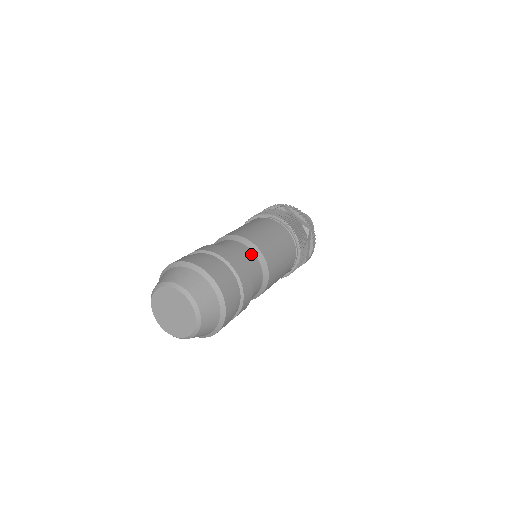
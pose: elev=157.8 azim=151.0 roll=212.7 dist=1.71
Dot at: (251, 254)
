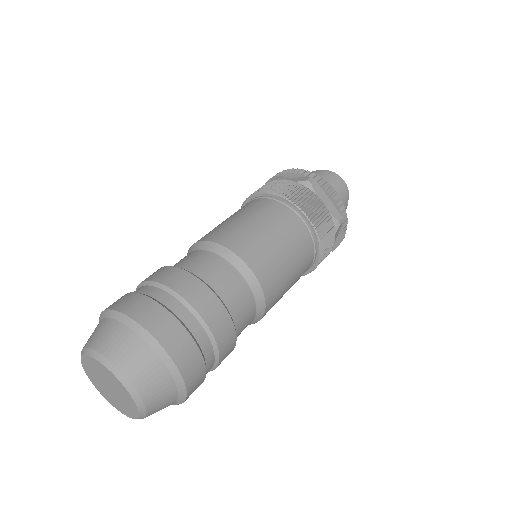
Dot at: (206, 255)
